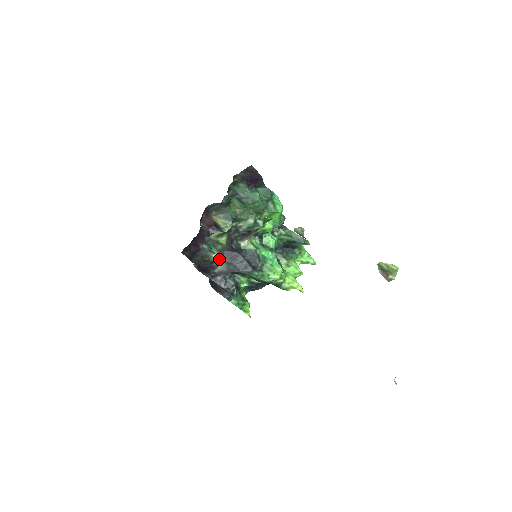
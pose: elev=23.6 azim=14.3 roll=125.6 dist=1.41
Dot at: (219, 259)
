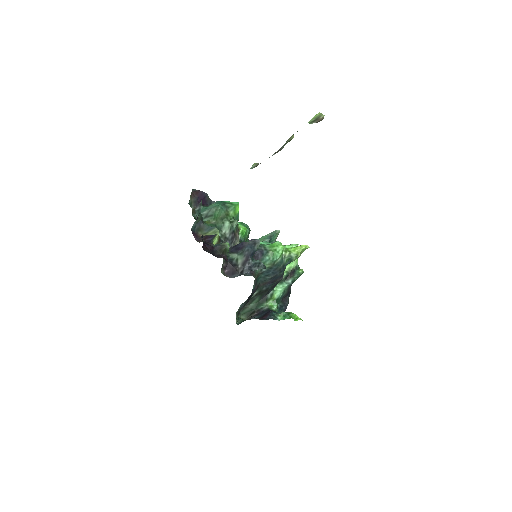
Dot at: (233, 256)
